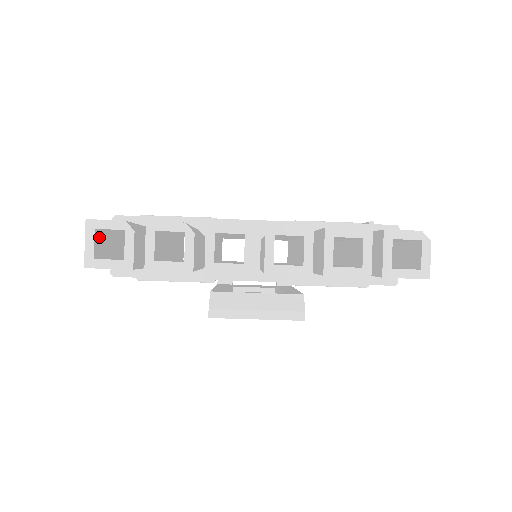
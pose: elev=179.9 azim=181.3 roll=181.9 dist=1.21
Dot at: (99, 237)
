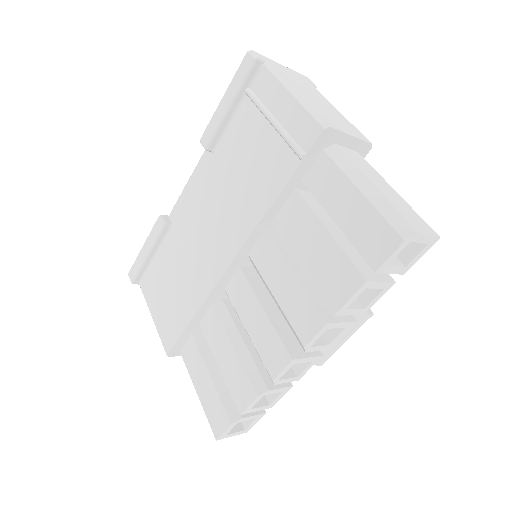
Dot at: occluded
